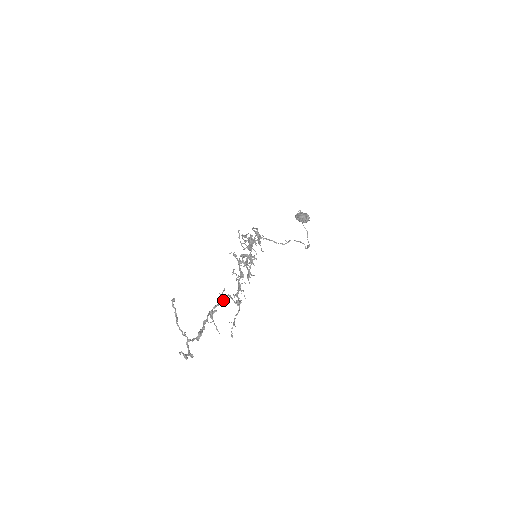
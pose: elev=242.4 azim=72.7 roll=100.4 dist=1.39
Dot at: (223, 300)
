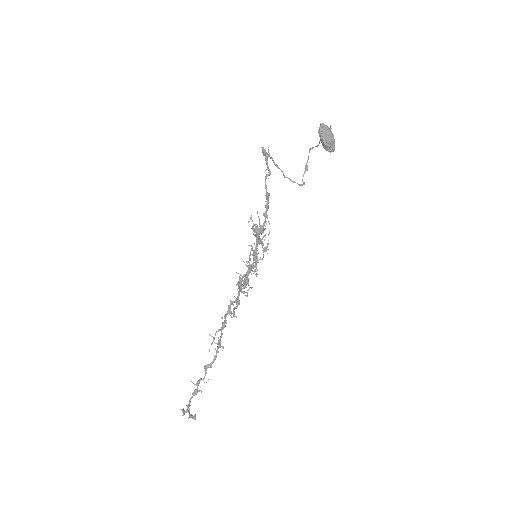
Dot at: occluded
